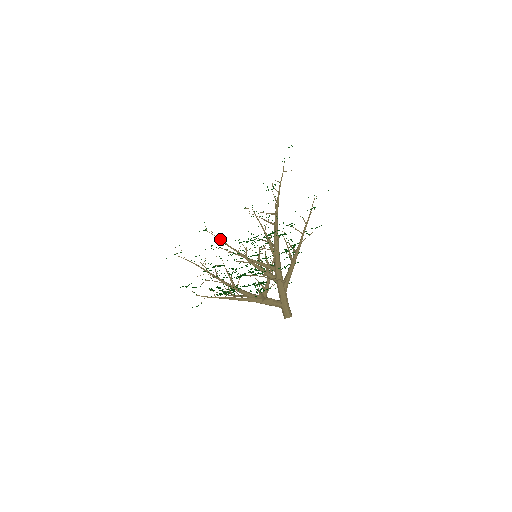
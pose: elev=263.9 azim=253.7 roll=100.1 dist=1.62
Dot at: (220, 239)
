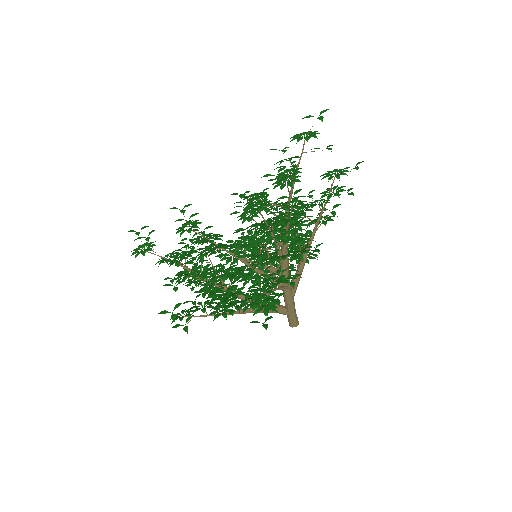
Dot at: (209, 239)
